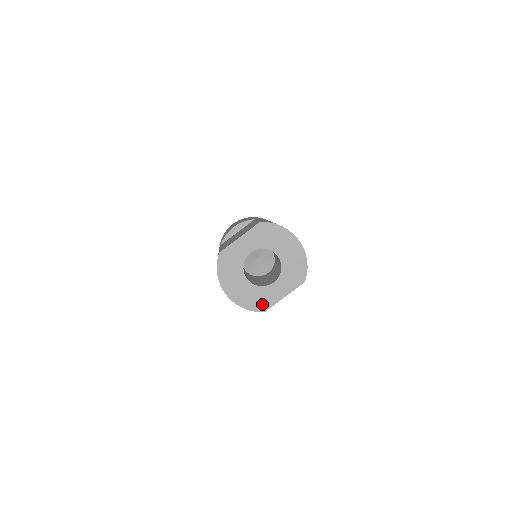
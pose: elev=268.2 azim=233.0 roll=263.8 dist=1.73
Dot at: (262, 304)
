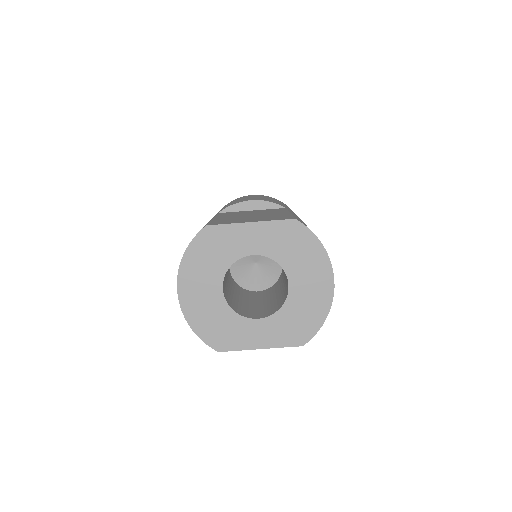
Dot at: (221, 338)
